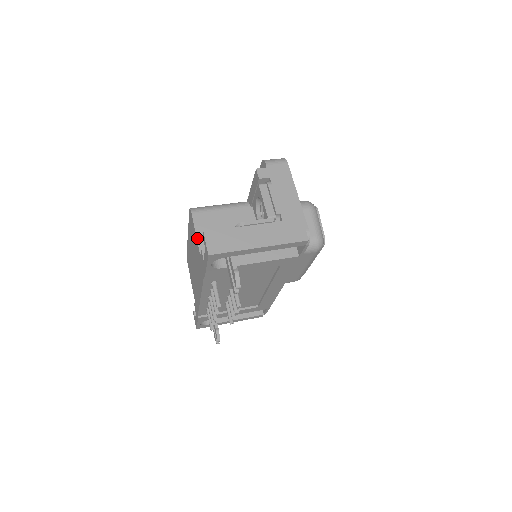
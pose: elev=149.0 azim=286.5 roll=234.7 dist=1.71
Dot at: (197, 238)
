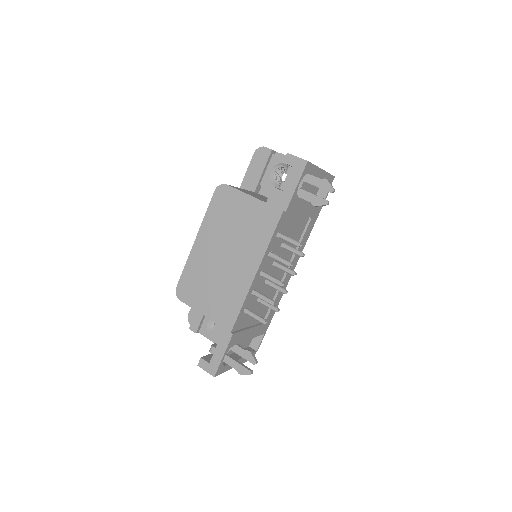
Dot at: (250, 195)
